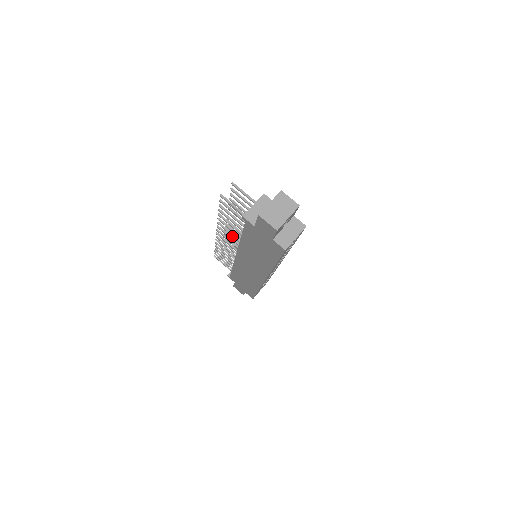
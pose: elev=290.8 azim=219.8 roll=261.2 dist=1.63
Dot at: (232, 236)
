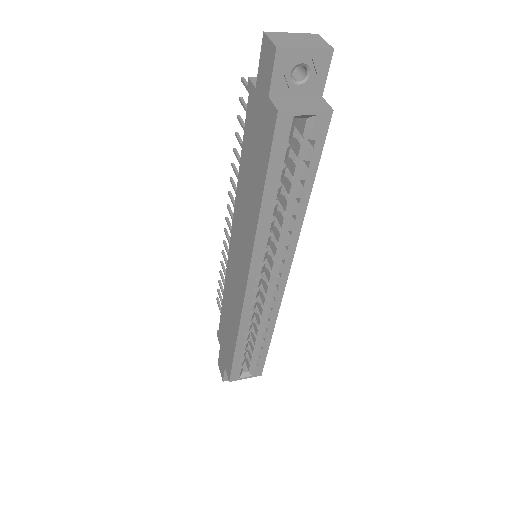
Dot at: occluded
